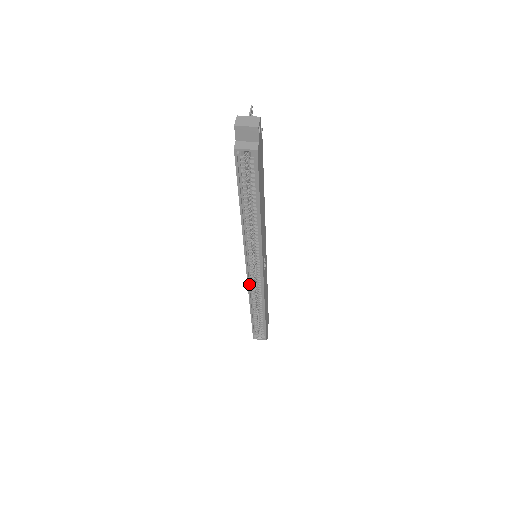
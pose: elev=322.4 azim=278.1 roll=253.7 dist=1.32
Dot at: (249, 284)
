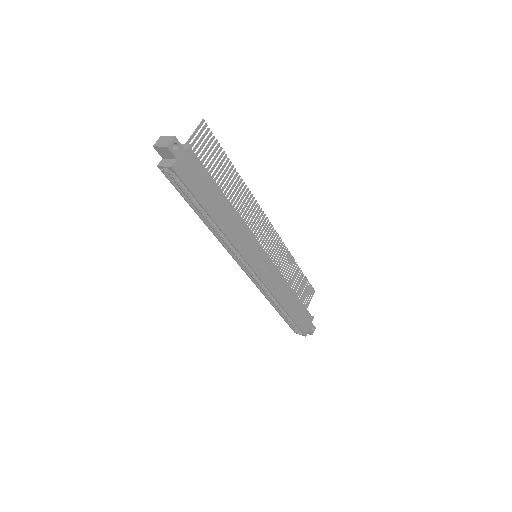
Dot at: (255, 282)
